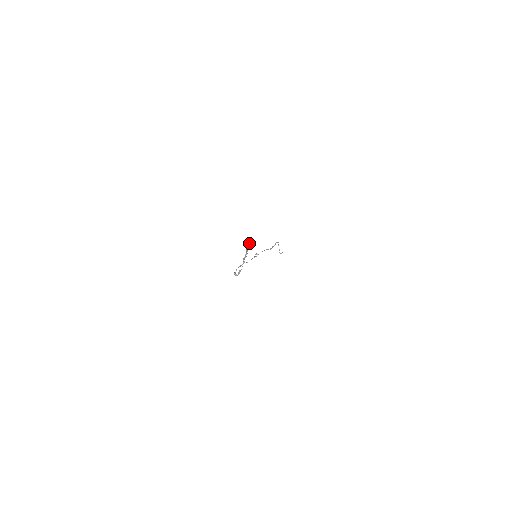
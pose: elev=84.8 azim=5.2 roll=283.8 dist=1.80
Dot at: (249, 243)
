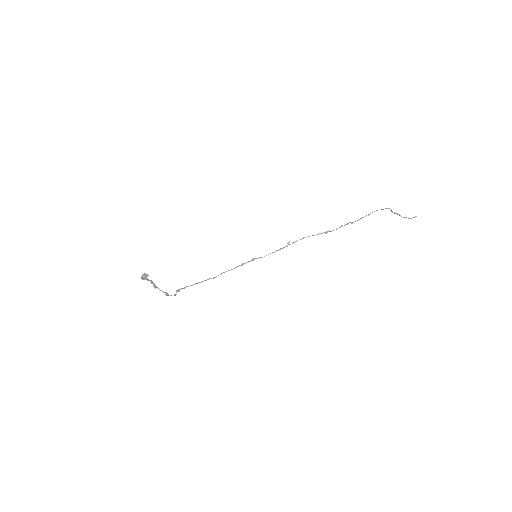
Dot at: (142, 274)
